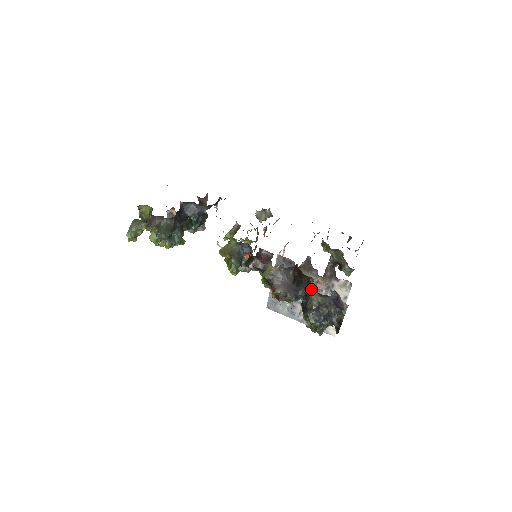
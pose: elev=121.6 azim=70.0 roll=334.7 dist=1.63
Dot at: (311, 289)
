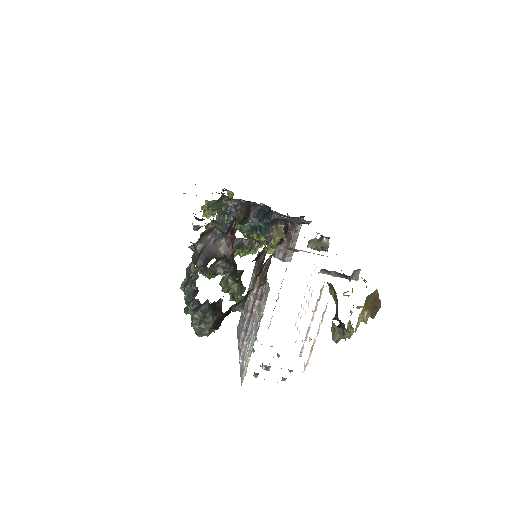
Dot at: occluded
